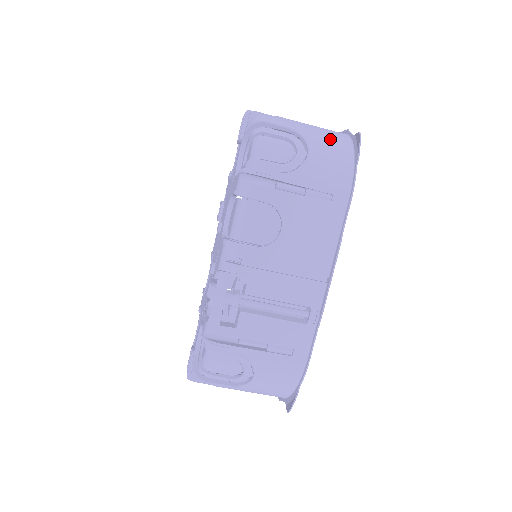
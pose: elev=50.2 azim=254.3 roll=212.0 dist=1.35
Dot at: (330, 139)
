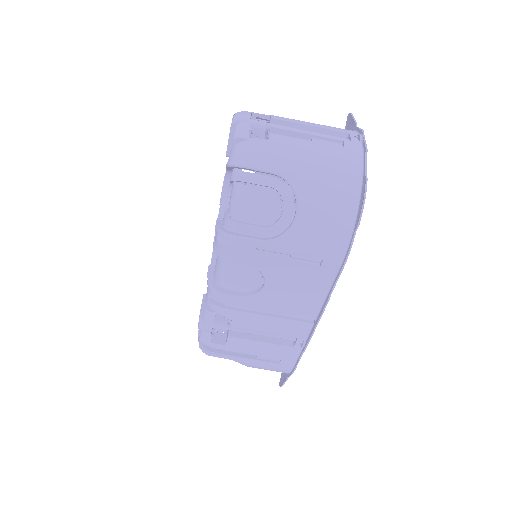
Dot at: (330, 186)
